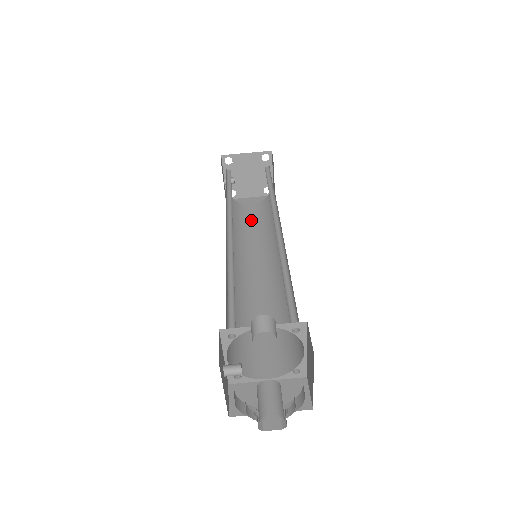
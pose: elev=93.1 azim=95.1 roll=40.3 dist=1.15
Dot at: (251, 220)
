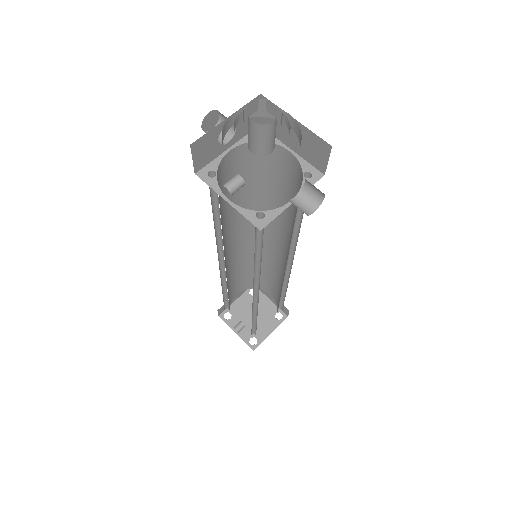
Dot at: occluded
